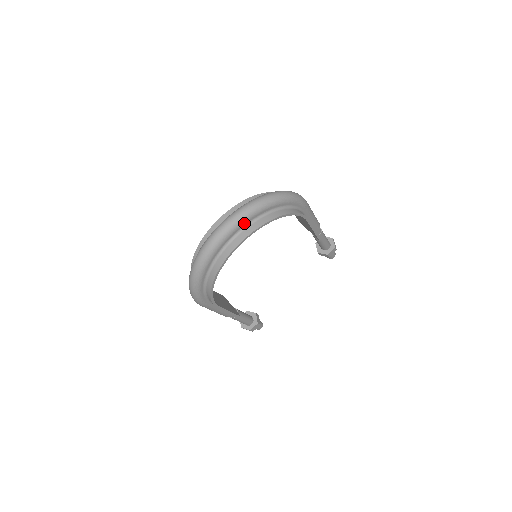
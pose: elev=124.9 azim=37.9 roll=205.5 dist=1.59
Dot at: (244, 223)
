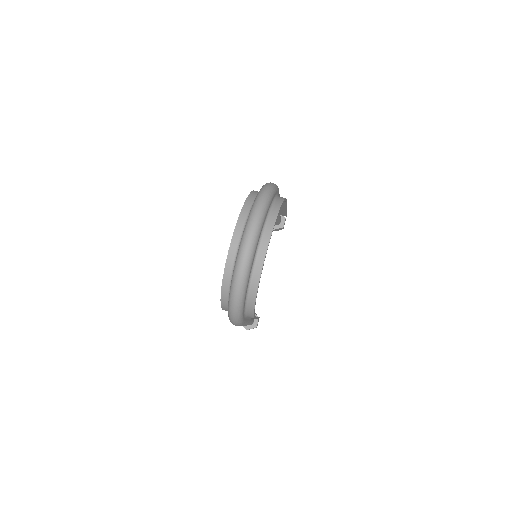
Dot at: (261, 228)
